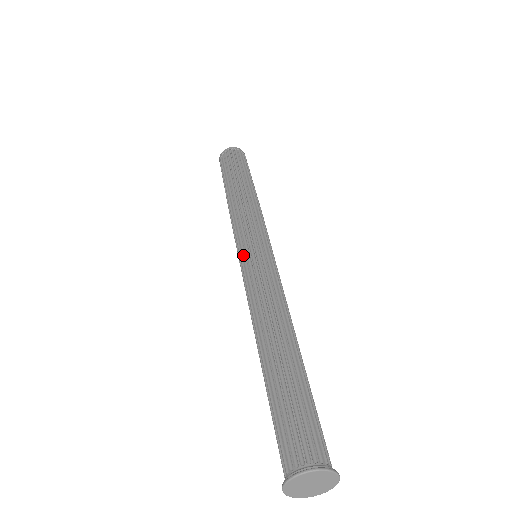
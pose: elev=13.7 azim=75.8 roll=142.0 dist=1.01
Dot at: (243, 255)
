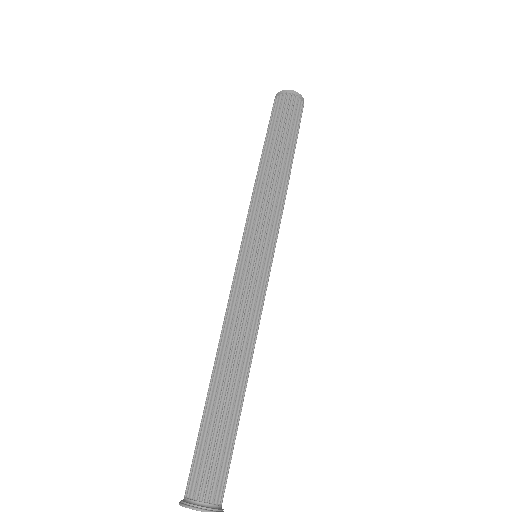
Dot at: (237, 260)
